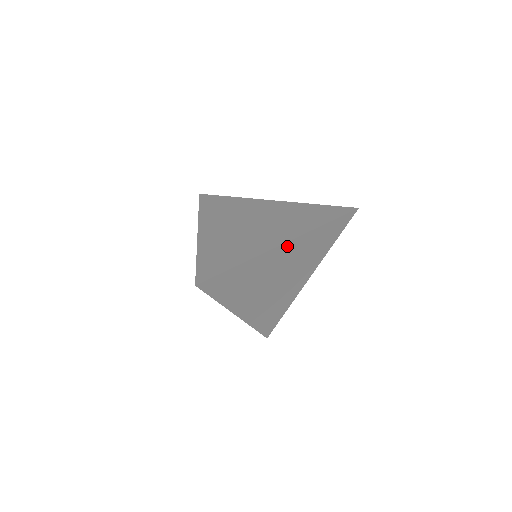
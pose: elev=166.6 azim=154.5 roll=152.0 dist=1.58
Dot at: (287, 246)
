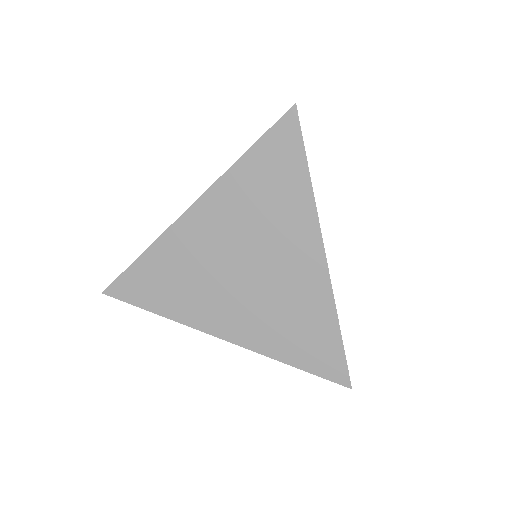
Dot at: occluded
